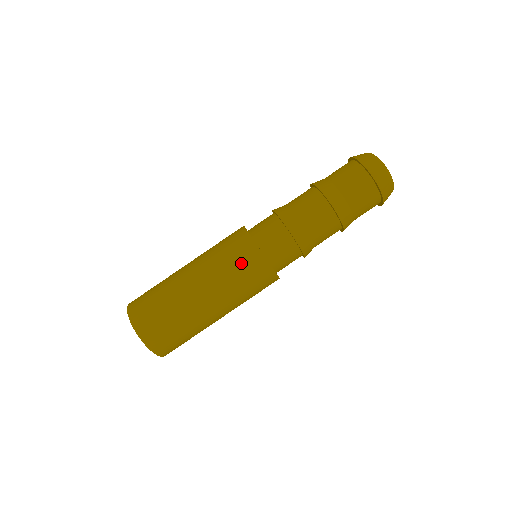
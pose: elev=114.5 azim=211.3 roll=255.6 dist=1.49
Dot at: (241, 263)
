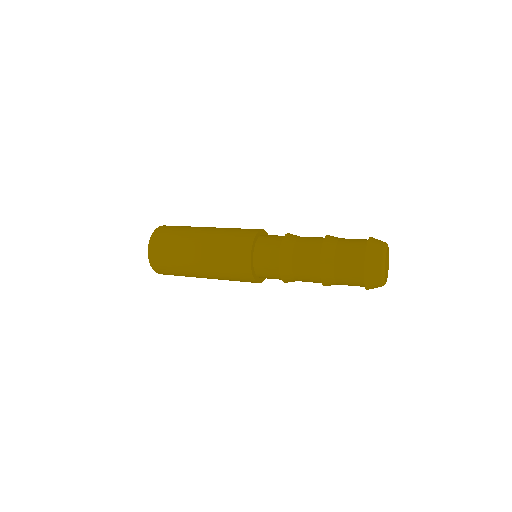
Dot at: (241, 231)
